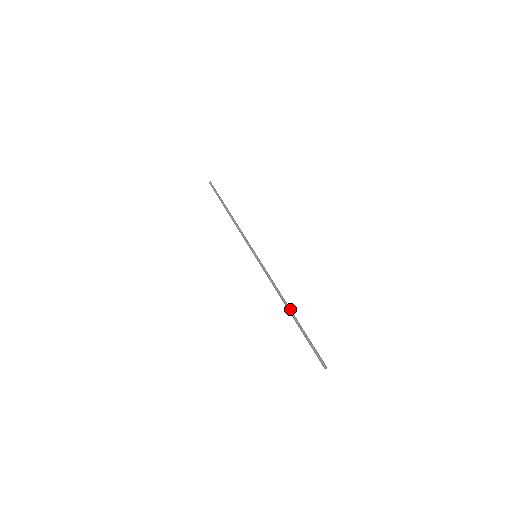
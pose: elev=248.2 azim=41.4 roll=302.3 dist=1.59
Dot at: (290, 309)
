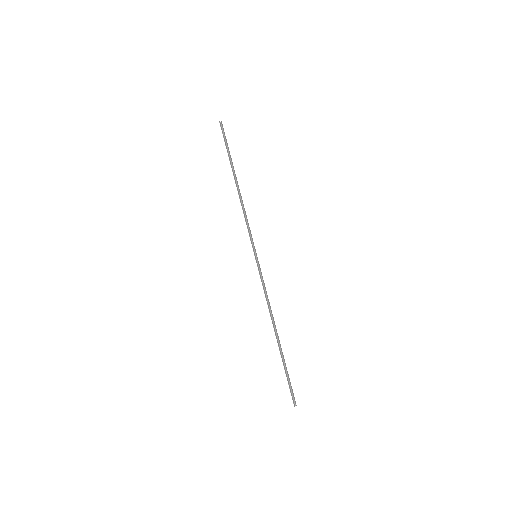
Dot at: (277, 334)
